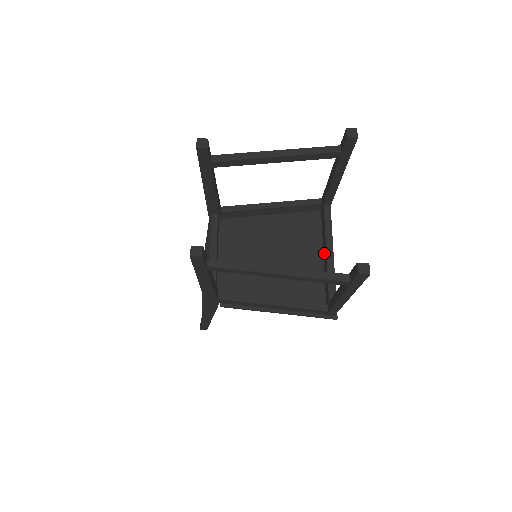
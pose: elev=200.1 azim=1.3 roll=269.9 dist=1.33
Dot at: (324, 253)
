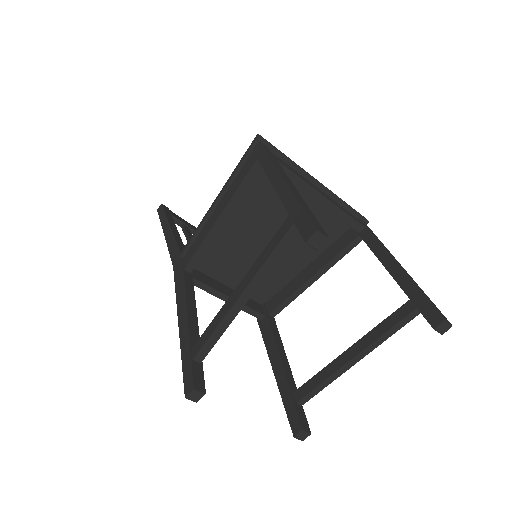
Dot at: occluded
